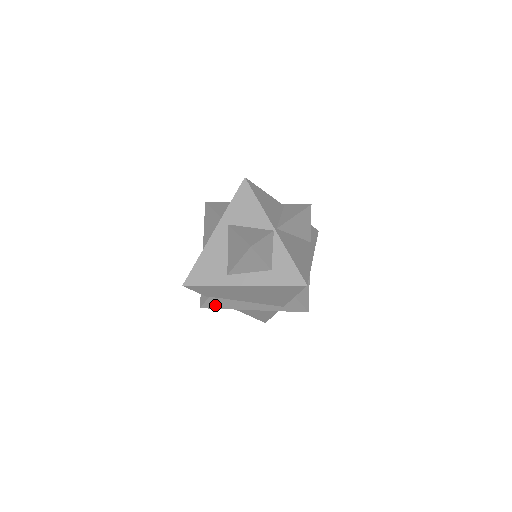
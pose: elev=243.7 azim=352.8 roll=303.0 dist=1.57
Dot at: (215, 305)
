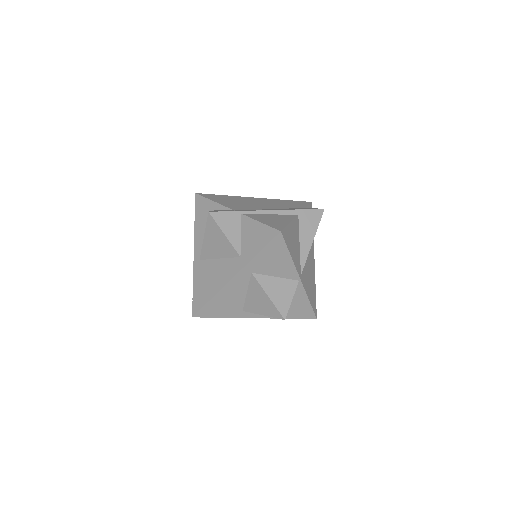
Dot at: occluded
